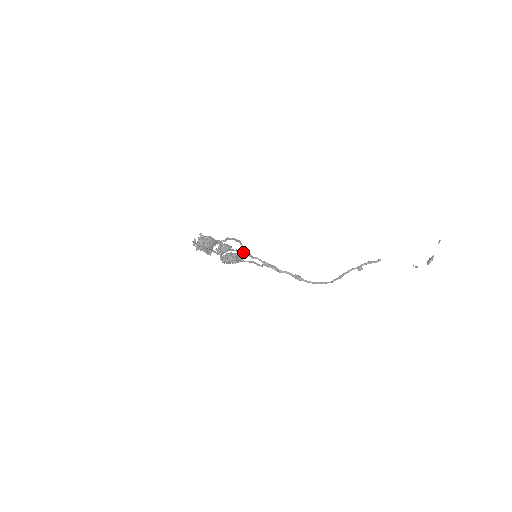
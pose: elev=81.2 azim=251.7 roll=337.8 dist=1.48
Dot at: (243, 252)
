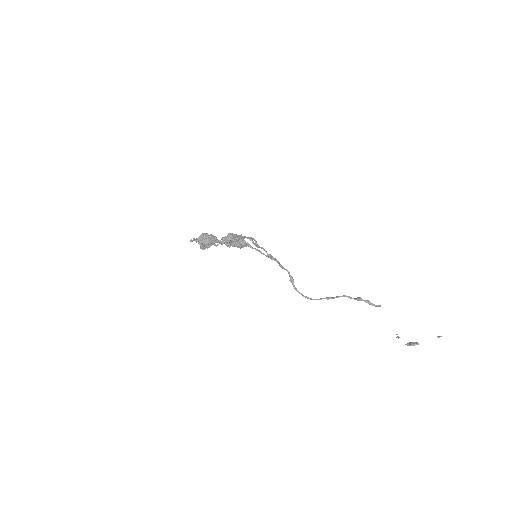
Dot at: (253, 241)
